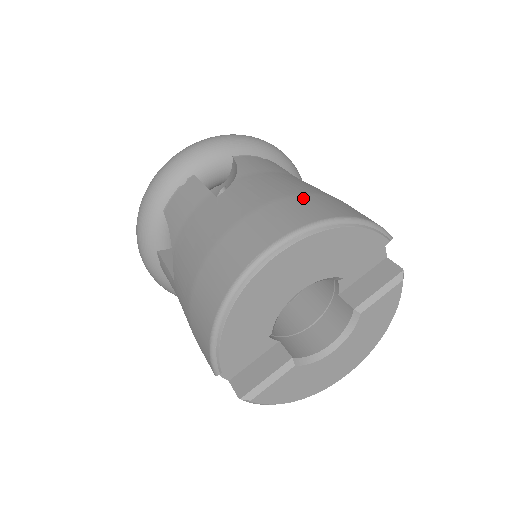
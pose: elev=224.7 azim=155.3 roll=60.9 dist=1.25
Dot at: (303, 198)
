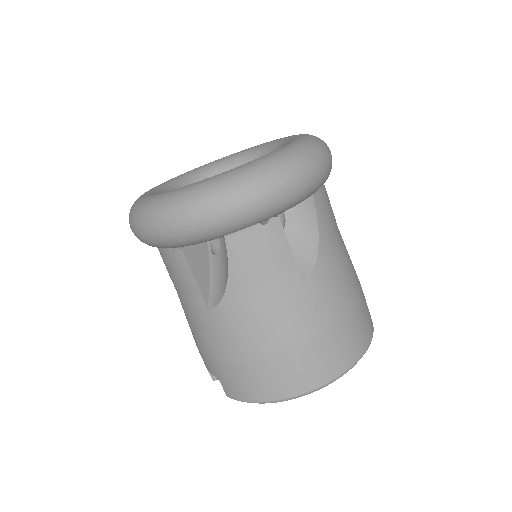
Dot at: (359, 312)
